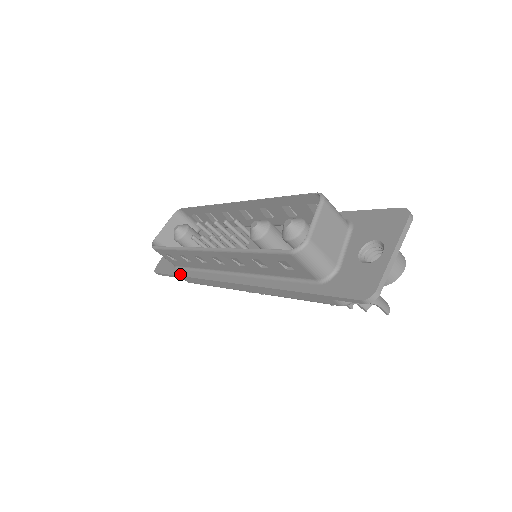
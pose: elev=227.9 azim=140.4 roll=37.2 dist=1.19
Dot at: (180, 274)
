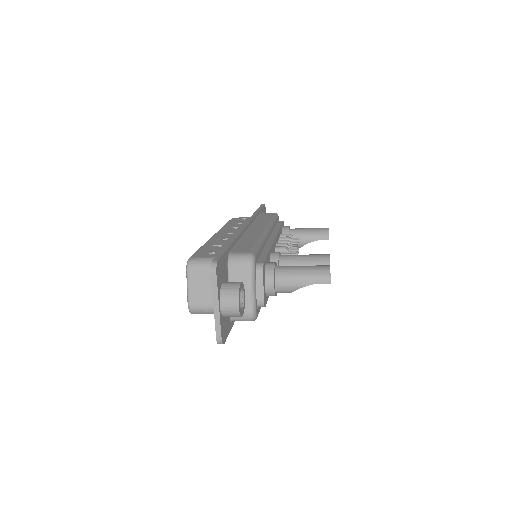
Dot at: occluded
